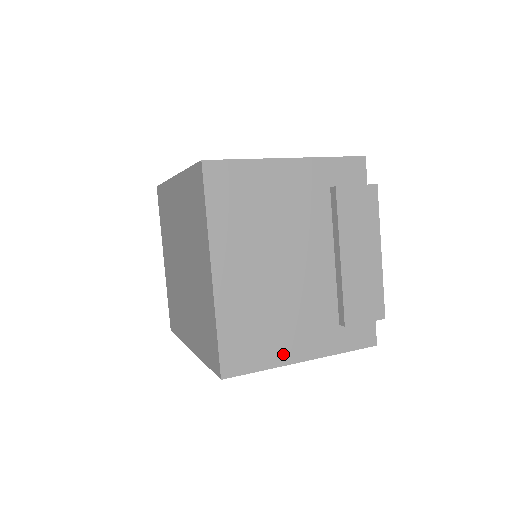
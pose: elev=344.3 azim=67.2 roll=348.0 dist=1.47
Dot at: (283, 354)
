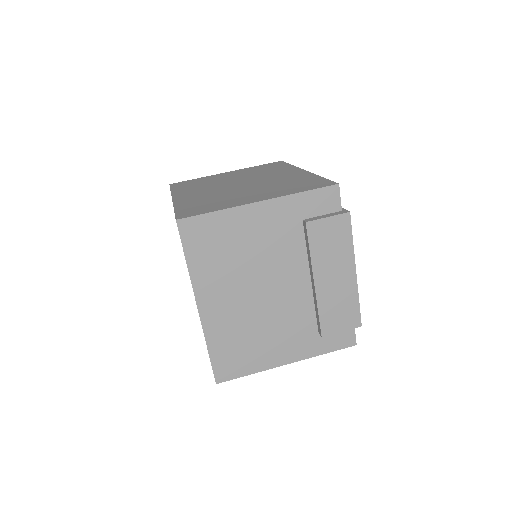
Dot at: (268, 361)
